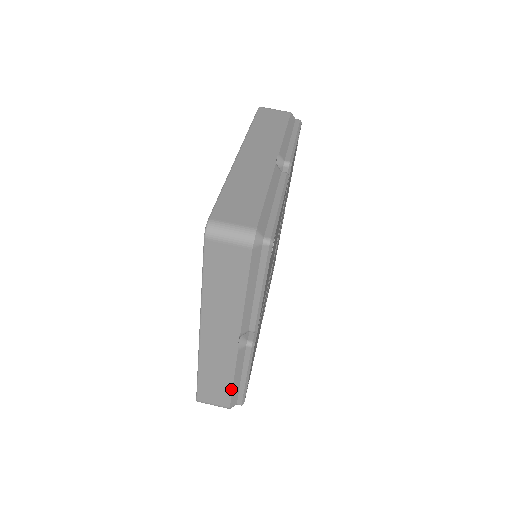
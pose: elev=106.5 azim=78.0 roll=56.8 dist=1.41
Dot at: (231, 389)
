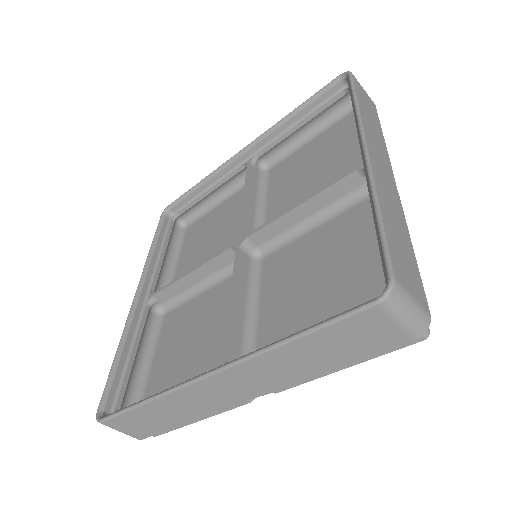
Dot at: (170, 428)
